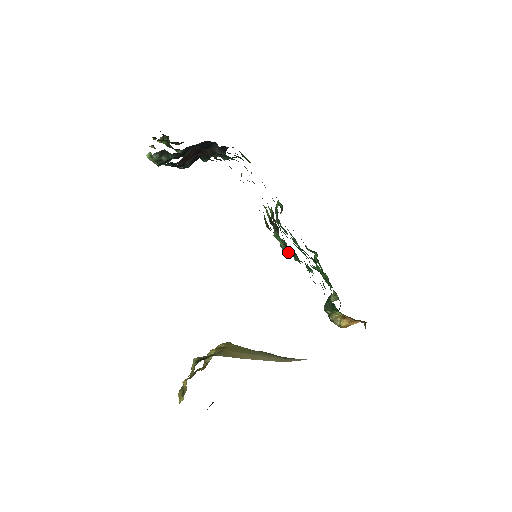
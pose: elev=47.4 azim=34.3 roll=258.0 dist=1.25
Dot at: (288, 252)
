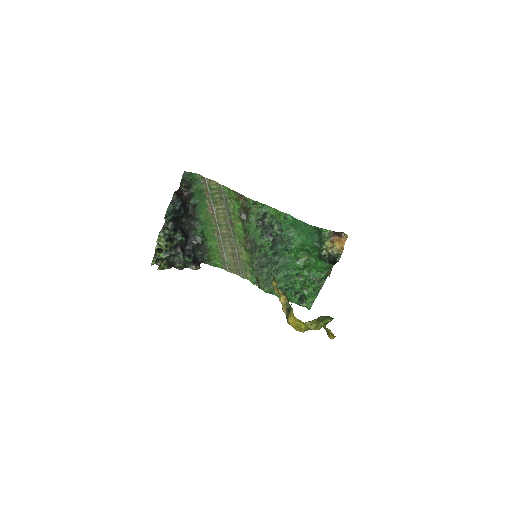
Dot at: (262, 214)
